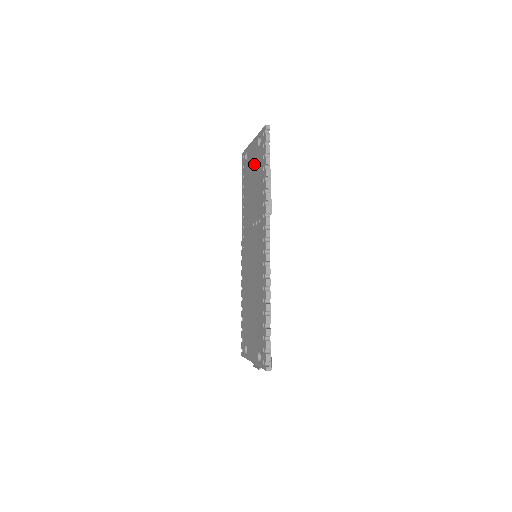
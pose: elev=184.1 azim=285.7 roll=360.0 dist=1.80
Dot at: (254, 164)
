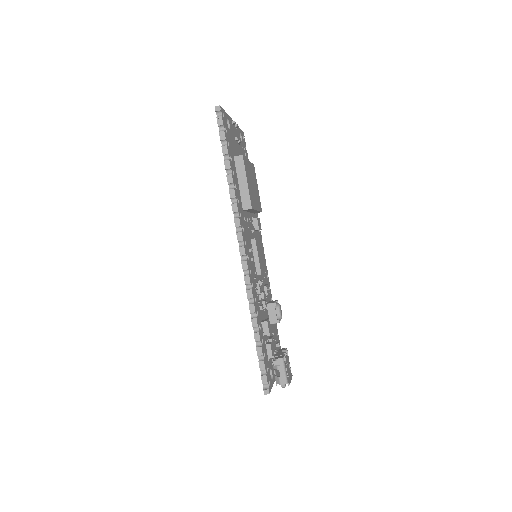
Dot at: occluded
